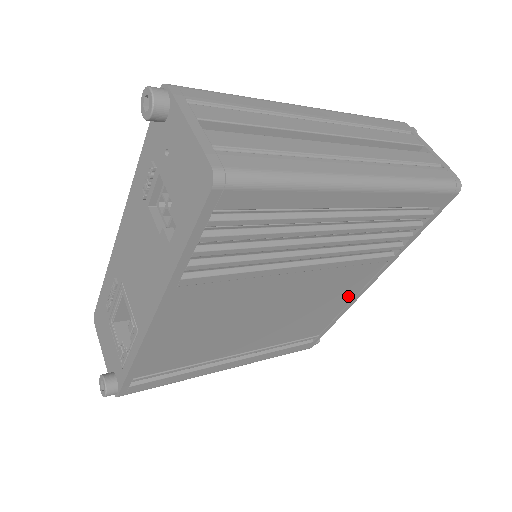
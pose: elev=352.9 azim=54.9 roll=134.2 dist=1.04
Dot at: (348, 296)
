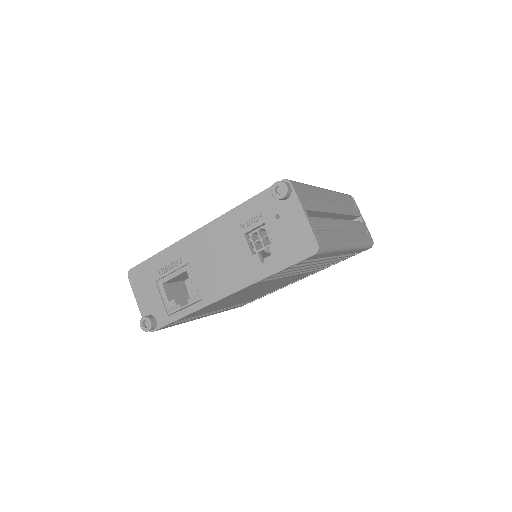
Dot at: (287, 284)
